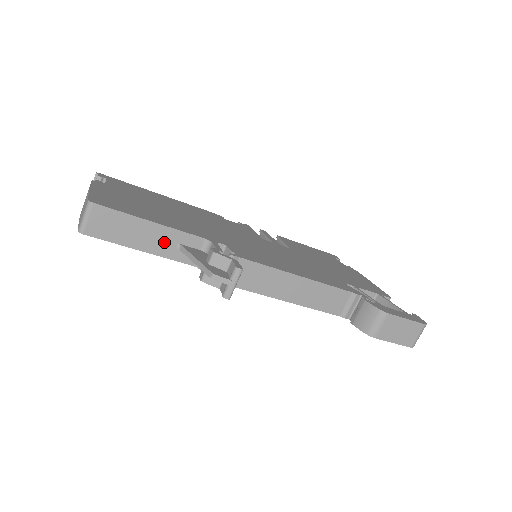
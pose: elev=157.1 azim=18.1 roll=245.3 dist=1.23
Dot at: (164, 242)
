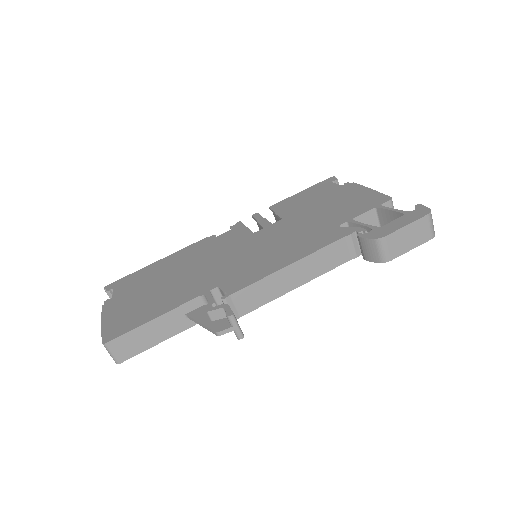
Dot at: (174, 323)
